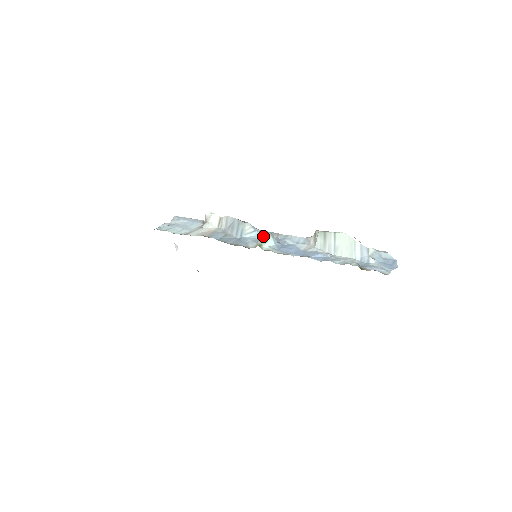
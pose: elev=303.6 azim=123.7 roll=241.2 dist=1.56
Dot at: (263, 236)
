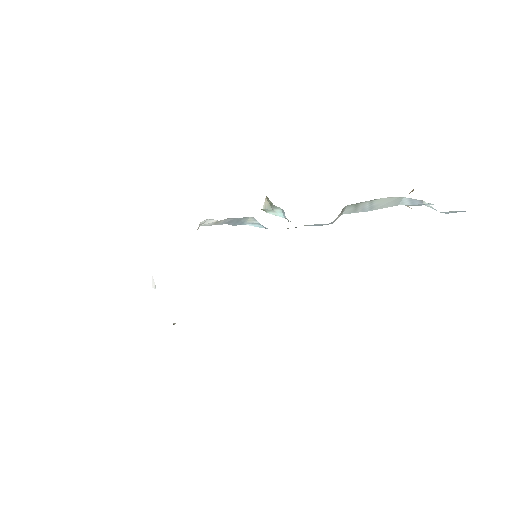
Dot at: (269, 204)
